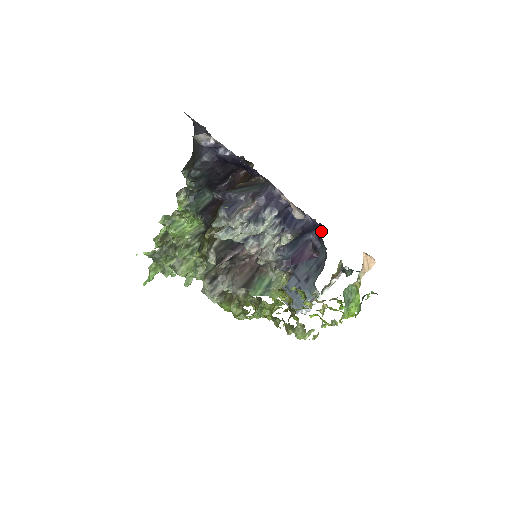
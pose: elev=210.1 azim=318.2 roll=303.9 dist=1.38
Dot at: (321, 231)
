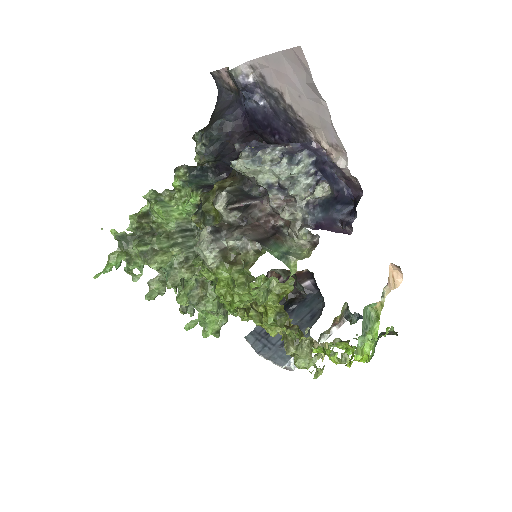
Dot at: (360, 198)
